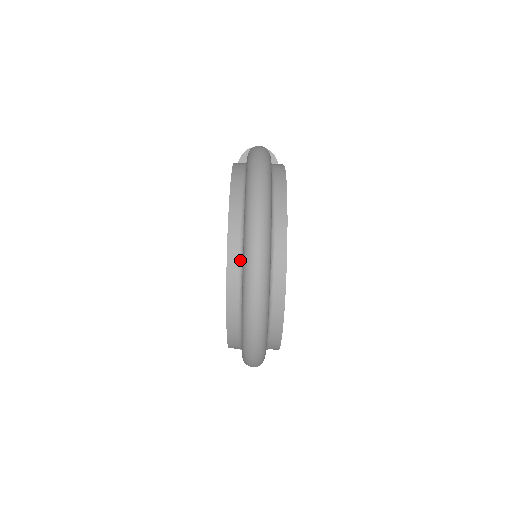
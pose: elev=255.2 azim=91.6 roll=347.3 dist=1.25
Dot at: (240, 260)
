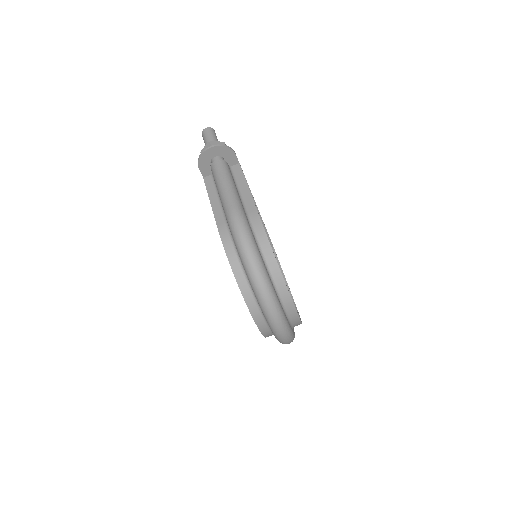
Dot at: (268, 327)
